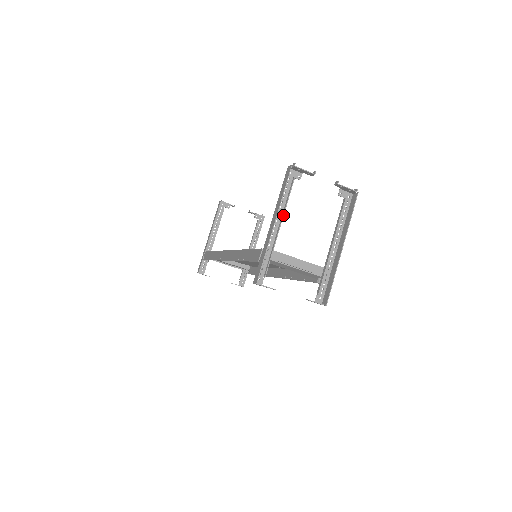
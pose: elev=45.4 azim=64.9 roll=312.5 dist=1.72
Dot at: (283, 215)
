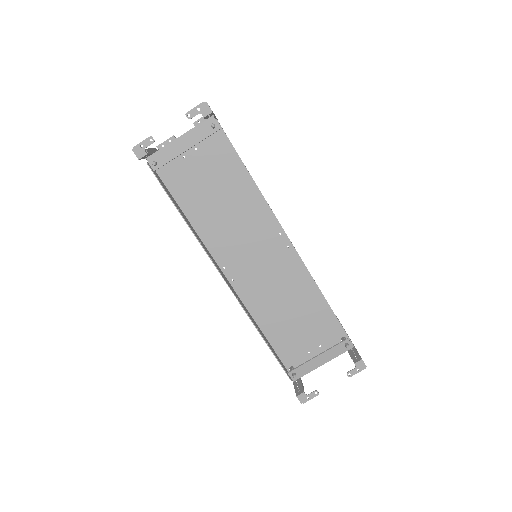
Dot at: occluded
